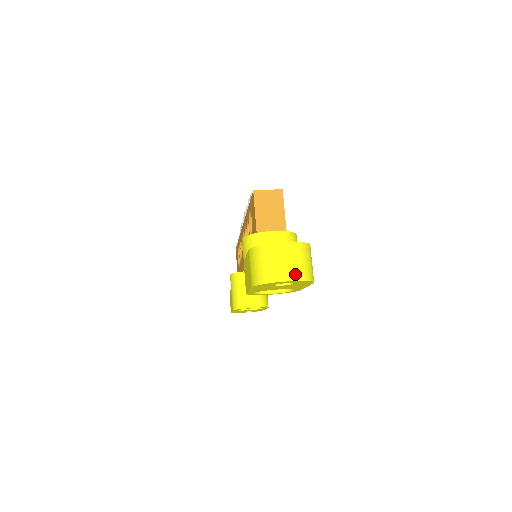
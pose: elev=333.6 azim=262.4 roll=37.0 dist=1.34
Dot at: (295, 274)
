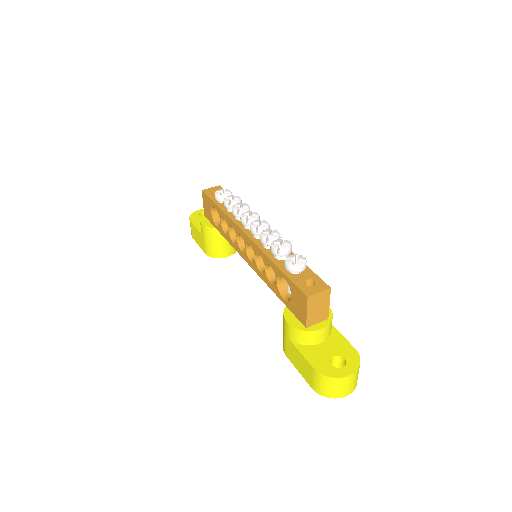
Dot at: (352, 389)
